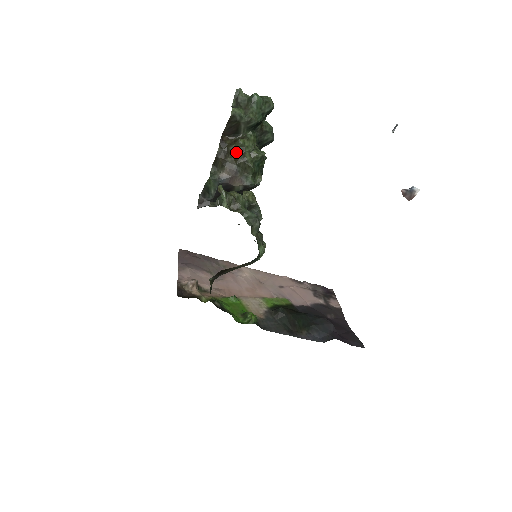
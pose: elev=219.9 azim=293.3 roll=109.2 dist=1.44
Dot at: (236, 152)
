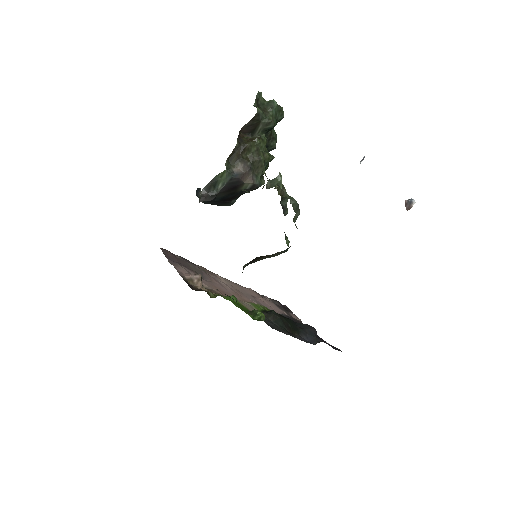
Dot at: (252, 150)
